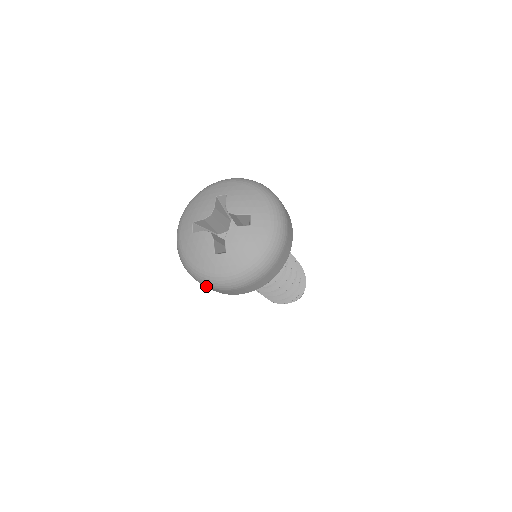
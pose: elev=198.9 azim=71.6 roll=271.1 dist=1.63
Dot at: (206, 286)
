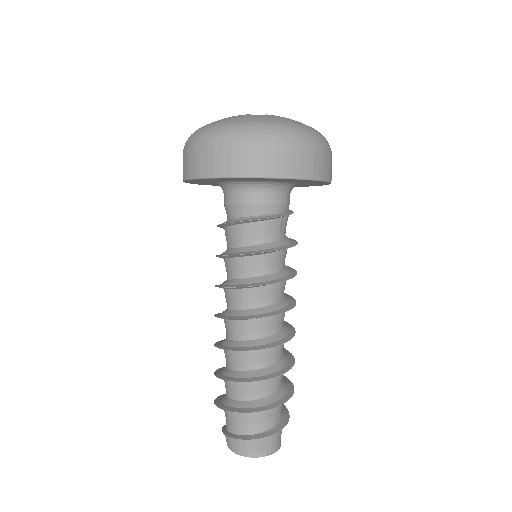
Dot at: (220, 147)
